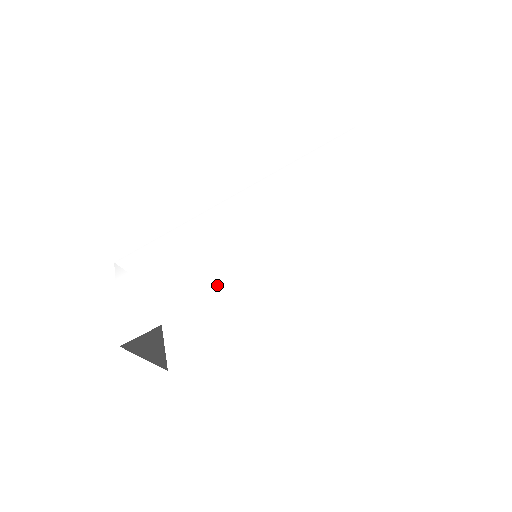
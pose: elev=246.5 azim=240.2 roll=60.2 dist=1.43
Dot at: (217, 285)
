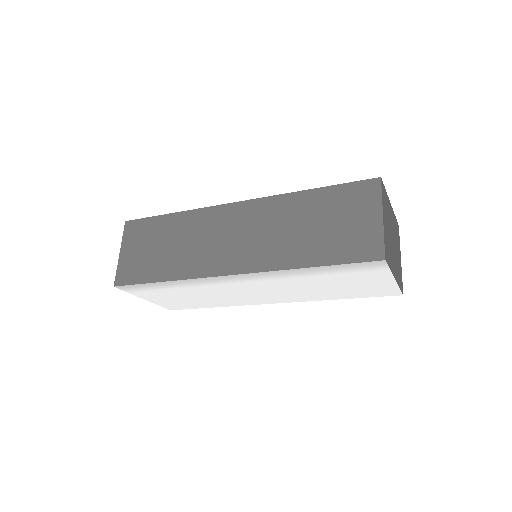
Dot at: (243, 303)
